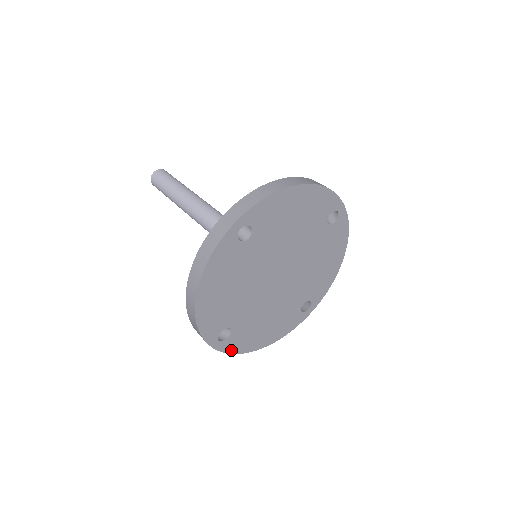
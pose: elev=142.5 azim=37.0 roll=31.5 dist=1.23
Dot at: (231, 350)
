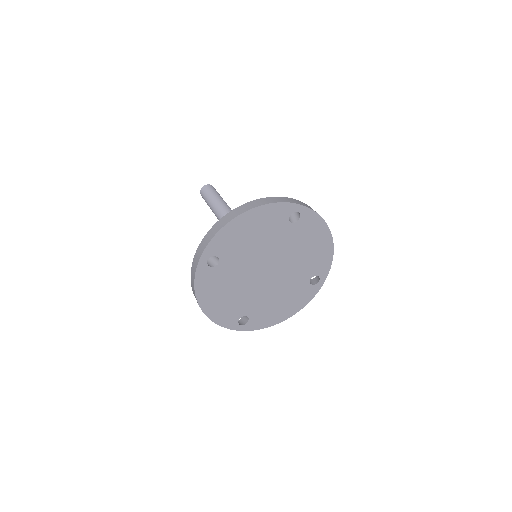
Dot at: (258, 327)
